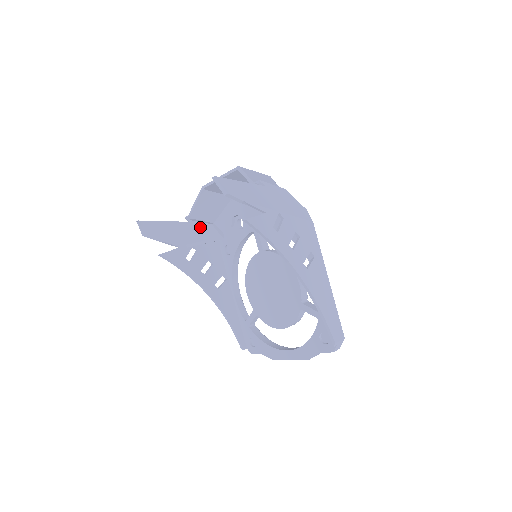
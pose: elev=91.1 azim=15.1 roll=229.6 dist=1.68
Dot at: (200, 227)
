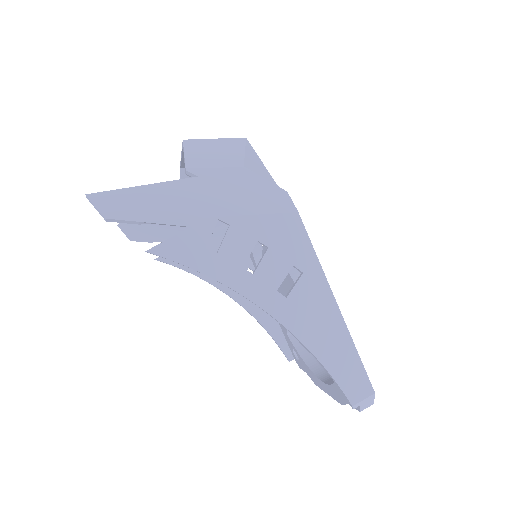
Dot at: occluded
